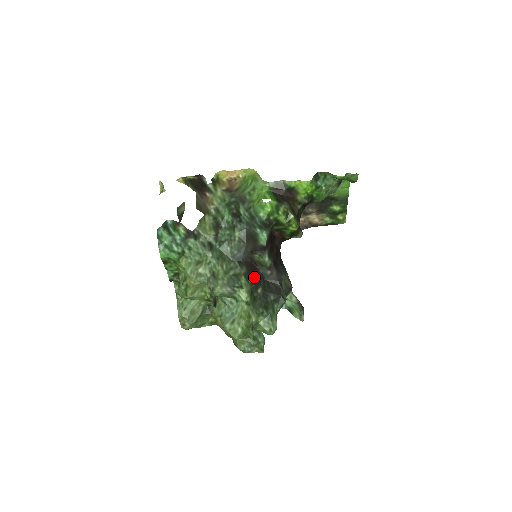
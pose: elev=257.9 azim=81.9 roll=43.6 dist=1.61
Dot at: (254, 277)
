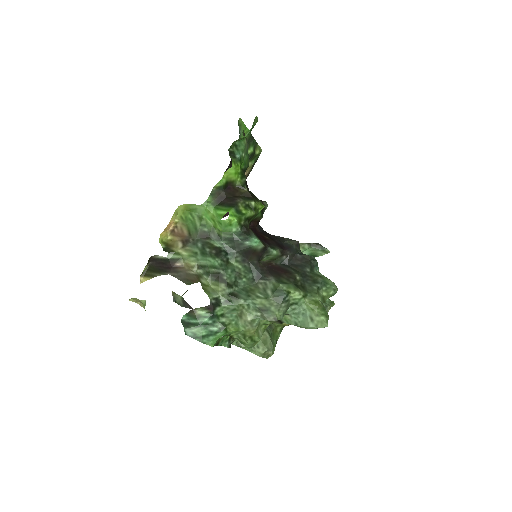
Dot at: (283, 274)
